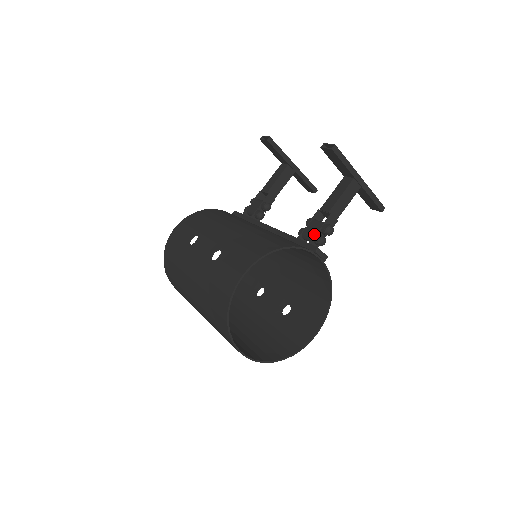
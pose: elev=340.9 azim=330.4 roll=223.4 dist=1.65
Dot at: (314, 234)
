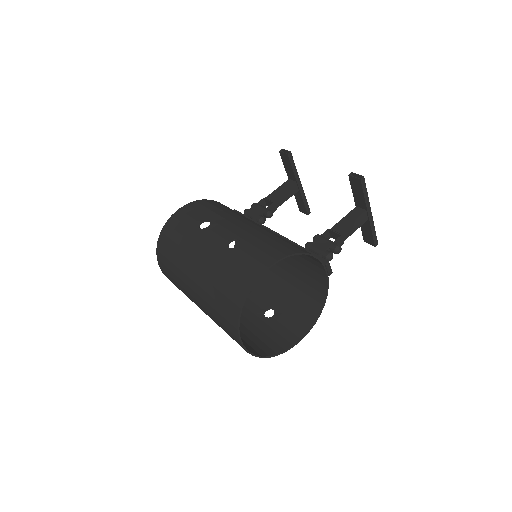
Dot at: (323, 249)
